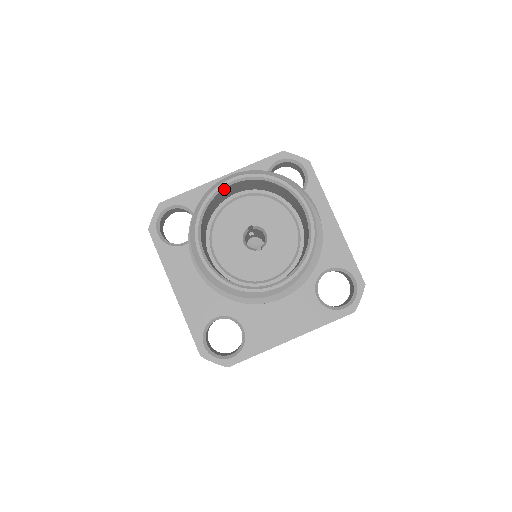
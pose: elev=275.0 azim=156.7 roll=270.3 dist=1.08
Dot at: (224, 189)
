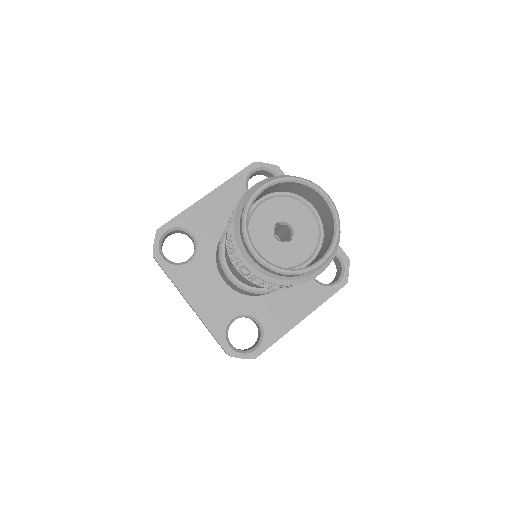
Dot at: (258, 196)
